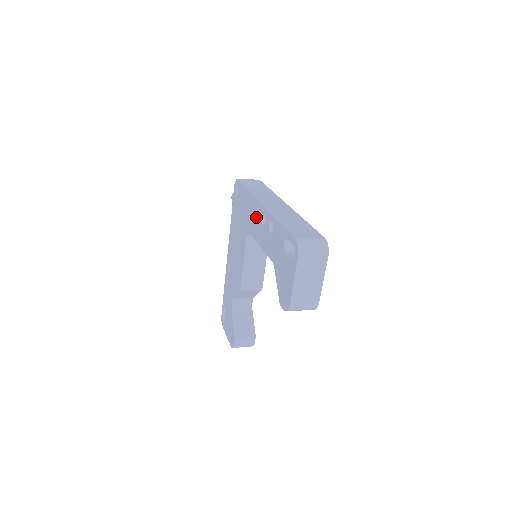
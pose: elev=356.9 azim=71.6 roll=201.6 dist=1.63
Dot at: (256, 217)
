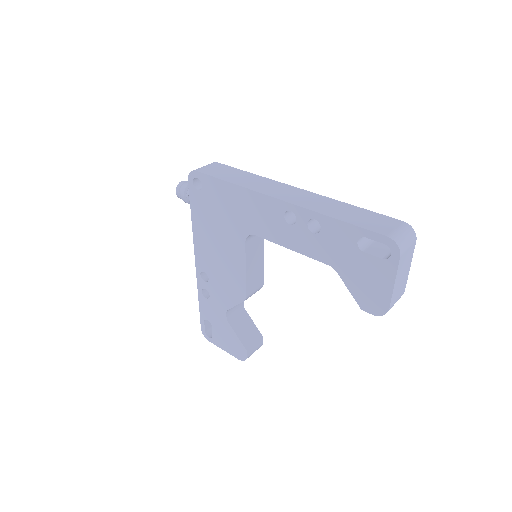
Dot at: (268, 216)
